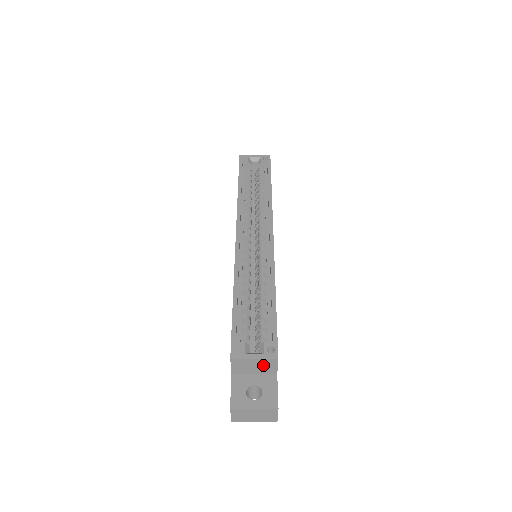
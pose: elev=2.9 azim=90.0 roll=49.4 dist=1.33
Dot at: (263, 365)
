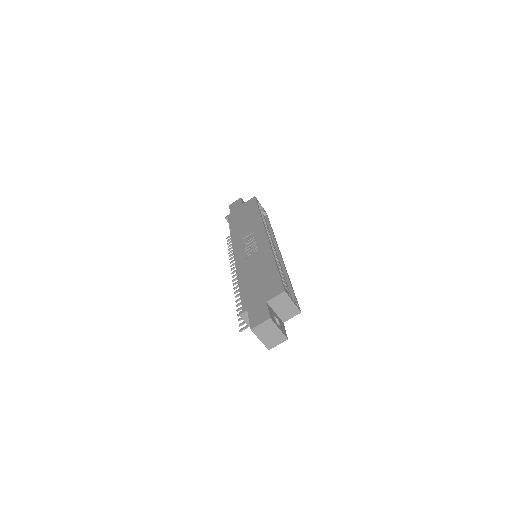
Dot at: (289, 310)
